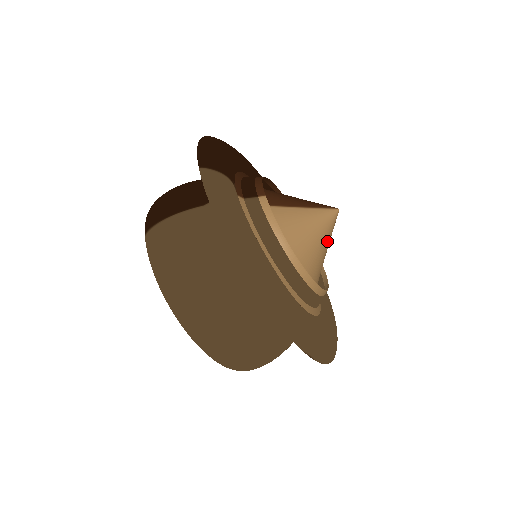
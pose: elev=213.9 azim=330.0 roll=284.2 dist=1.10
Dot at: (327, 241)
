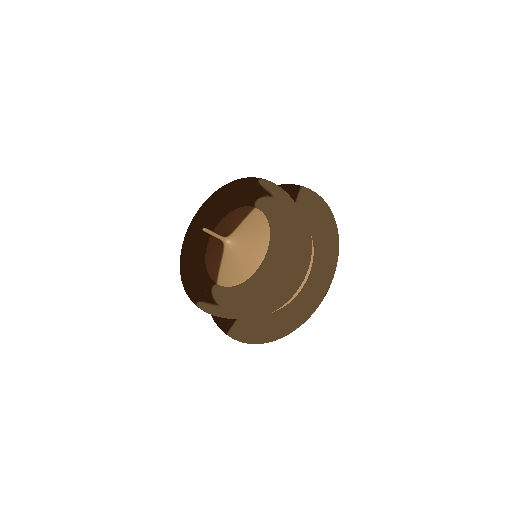
Dot at: occluded
